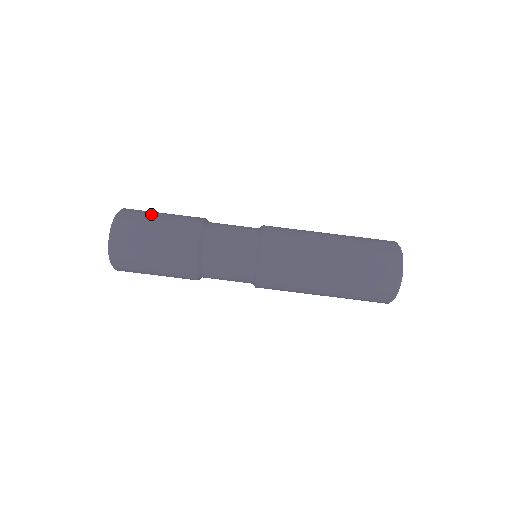
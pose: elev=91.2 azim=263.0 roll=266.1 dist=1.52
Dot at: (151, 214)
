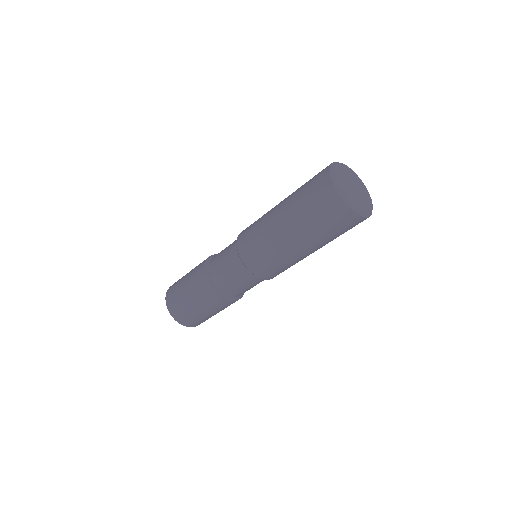
Dot at: (180, 294)
